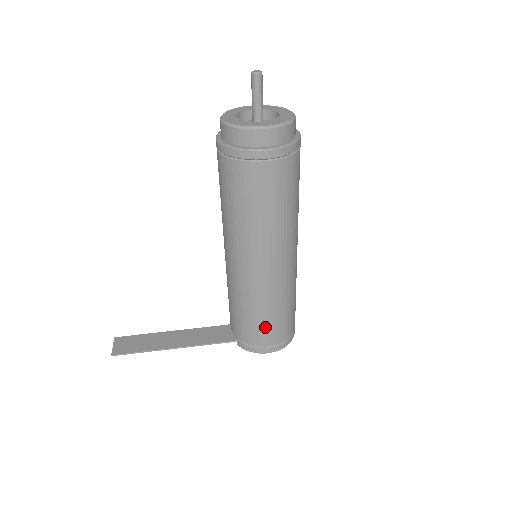
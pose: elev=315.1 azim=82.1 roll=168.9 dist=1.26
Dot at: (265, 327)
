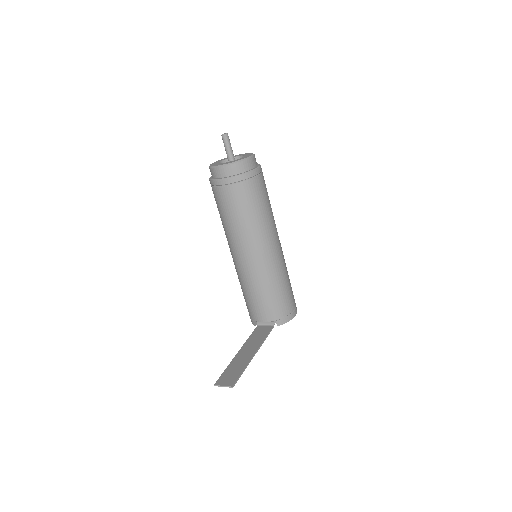
Dot at: (289, 294)
